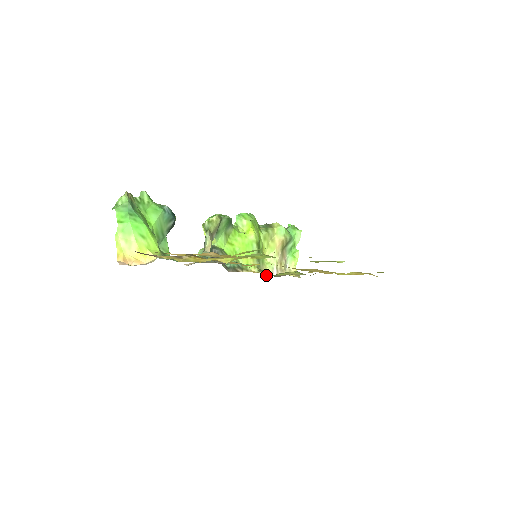
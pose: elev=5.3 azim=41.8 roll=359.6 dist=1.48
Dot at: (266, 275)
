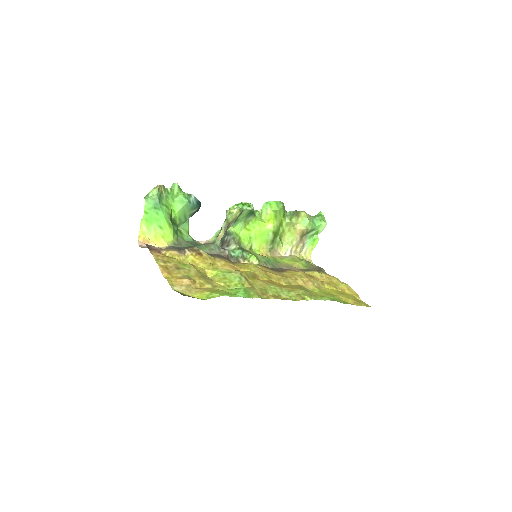
Dot at: (278, 255)
